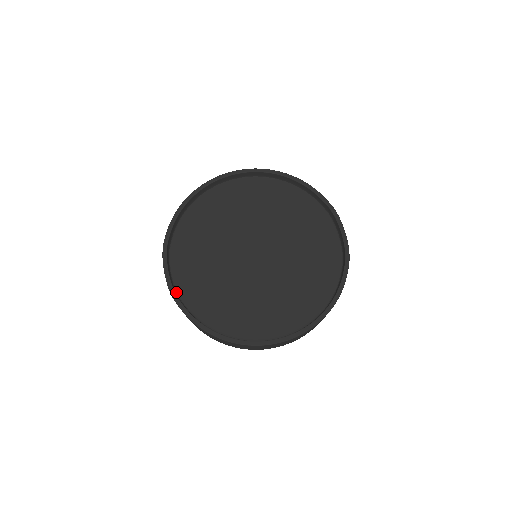
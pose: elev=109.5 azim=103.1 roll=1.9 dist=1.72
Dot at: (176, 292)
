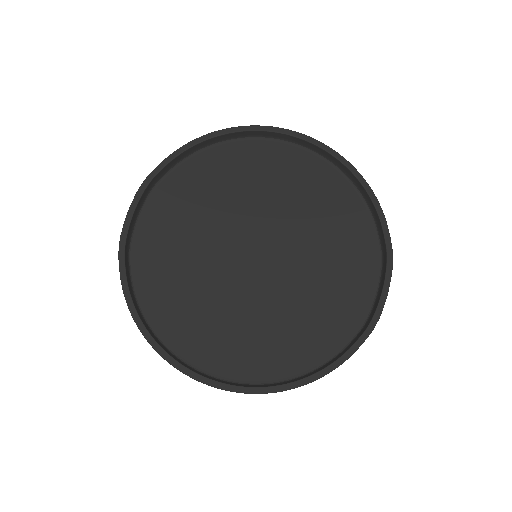
Dot at: (130, 246)
